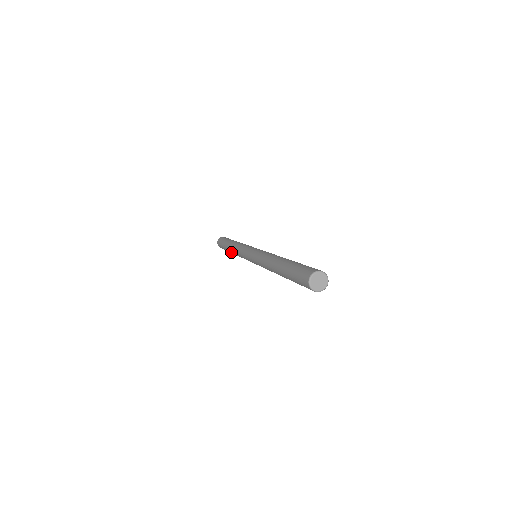
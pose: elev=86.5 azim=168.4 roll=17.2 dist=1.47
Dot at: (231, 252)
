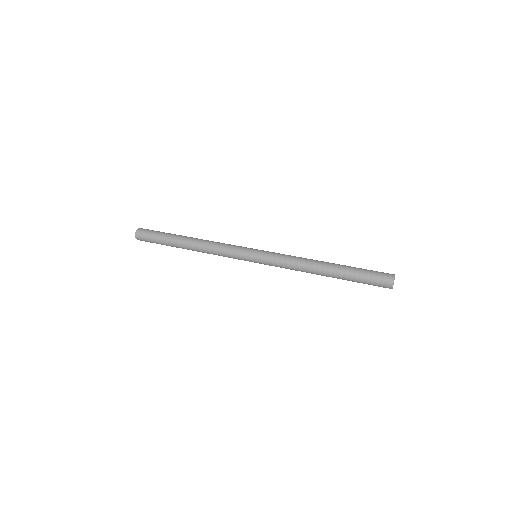
Dot at: occluded
